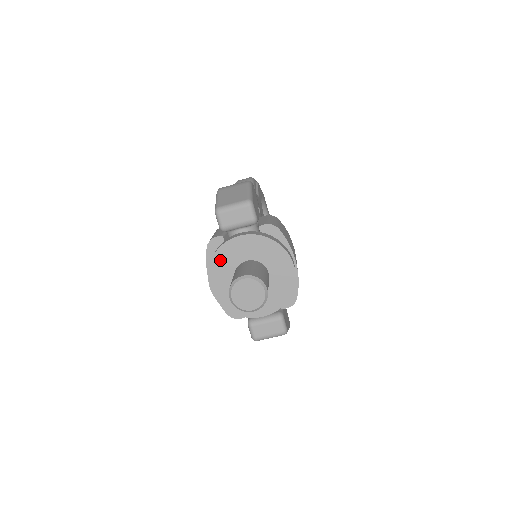
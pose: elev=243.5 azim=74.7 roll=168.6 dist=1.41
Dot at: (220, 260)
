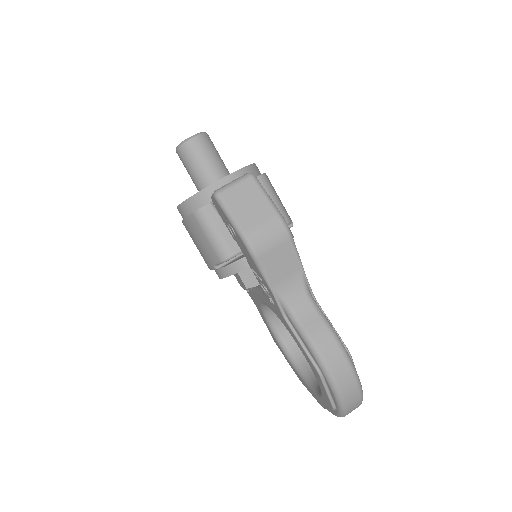
Dot at: occluded
